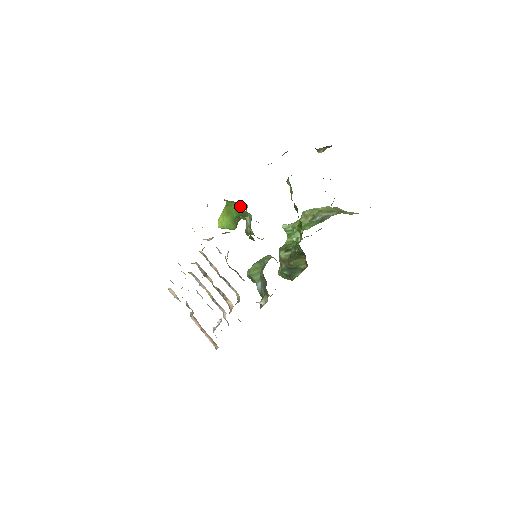
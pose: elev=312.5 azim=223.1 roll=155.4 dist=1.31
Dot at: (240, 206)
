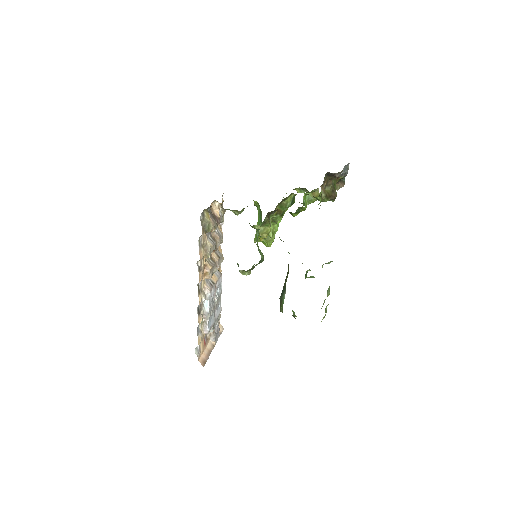
Dot at: occluded
